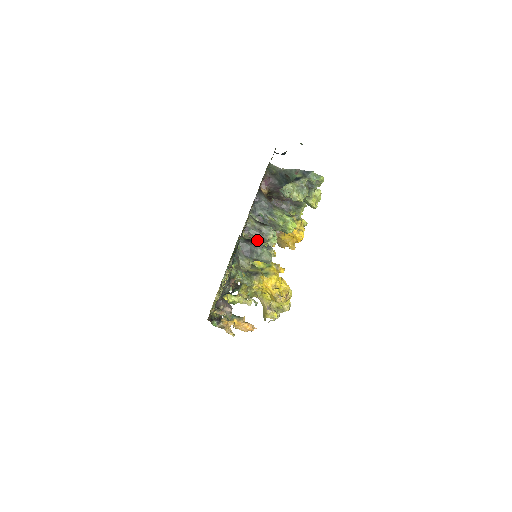
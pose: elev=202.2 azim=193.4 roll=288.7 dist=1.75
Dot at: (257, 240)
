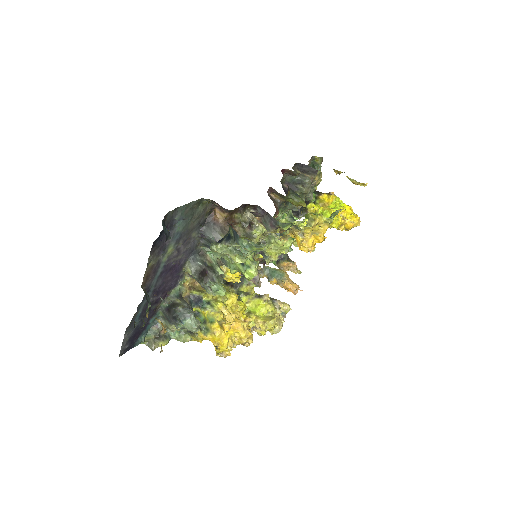
Dot at: occluded
